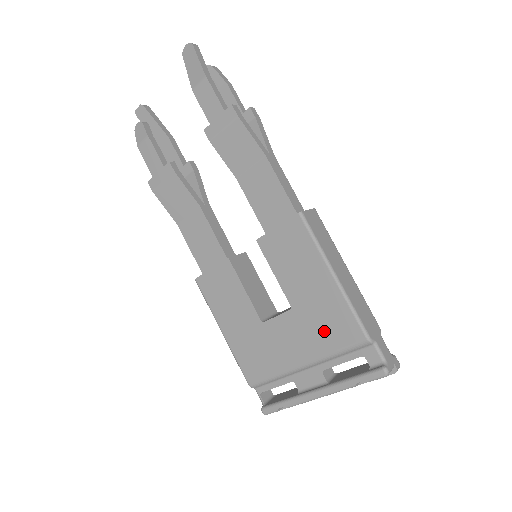
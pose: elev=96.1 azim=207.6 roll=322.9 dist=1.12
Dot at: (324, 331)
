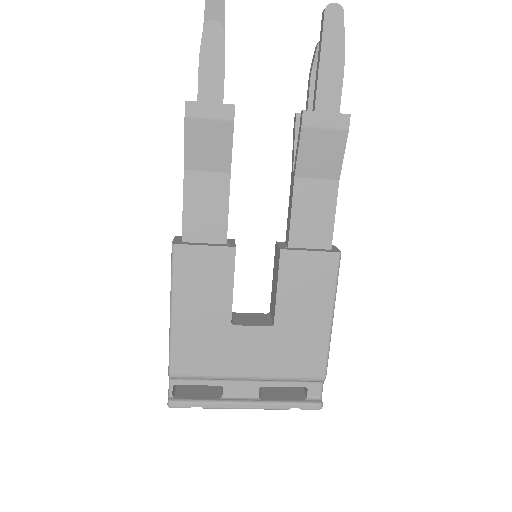
Dot at: (292, 358)
